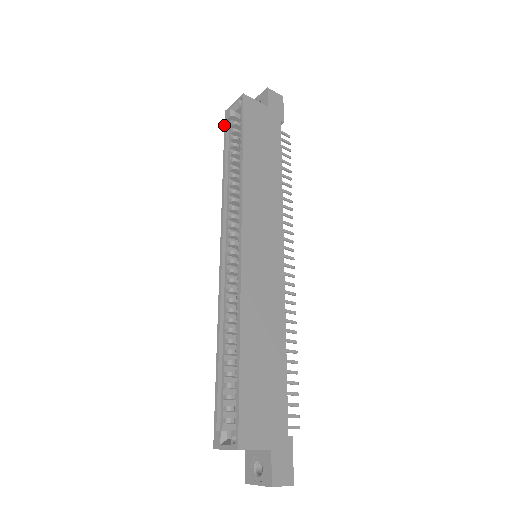
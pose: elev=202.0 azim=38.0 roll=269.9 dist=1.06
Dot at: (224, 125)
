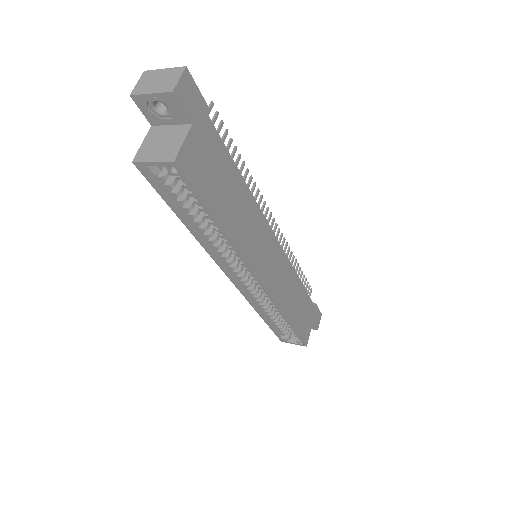
Dot at: occluded
